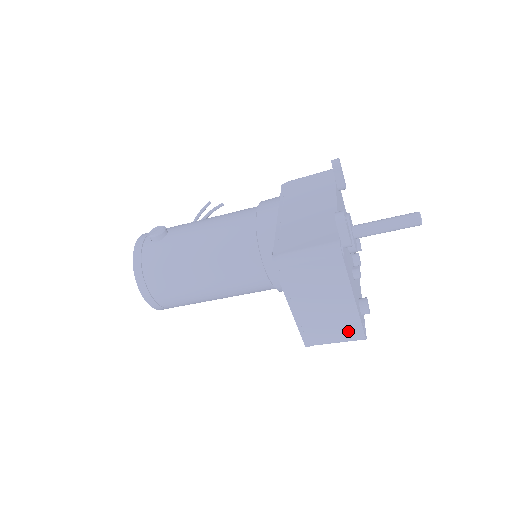
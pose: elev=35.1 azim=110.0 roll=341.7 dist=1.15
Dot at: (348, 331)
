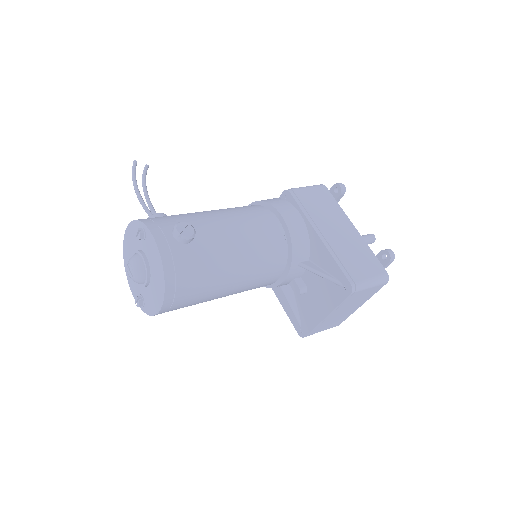
Dot at: (336, 324)
